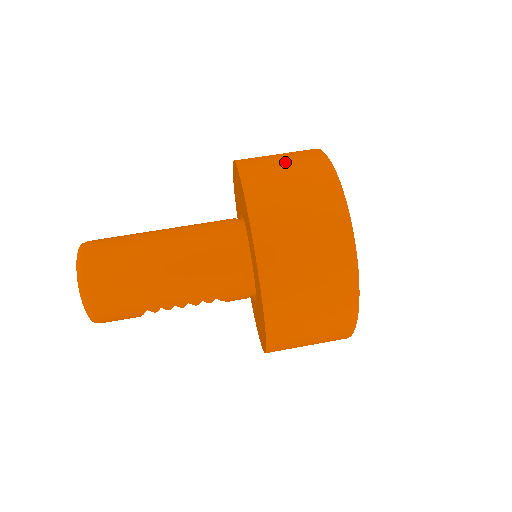
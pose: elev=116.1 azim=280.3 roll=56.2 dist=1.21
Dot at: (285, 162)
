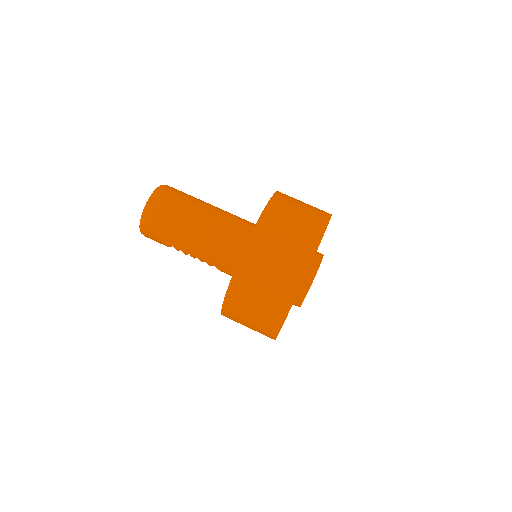
Dot at: (299, 214)
